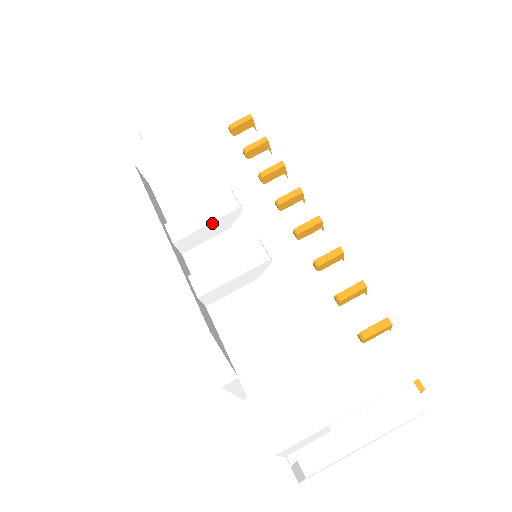
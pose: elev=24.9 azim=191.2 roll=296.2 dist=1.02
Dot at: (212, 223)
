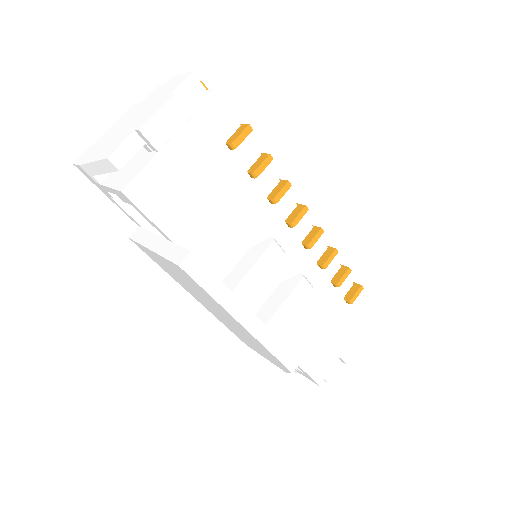
Dot at: (268, 275)
